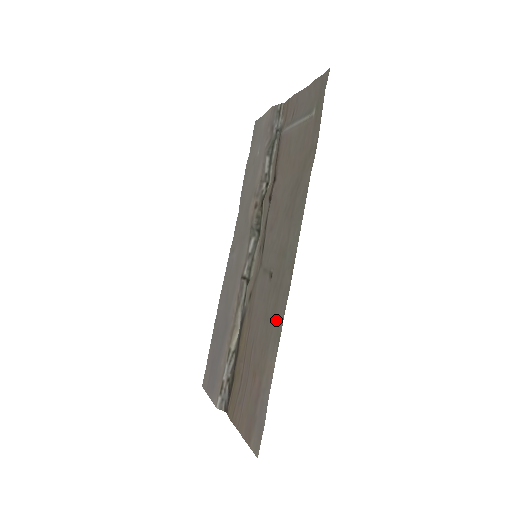
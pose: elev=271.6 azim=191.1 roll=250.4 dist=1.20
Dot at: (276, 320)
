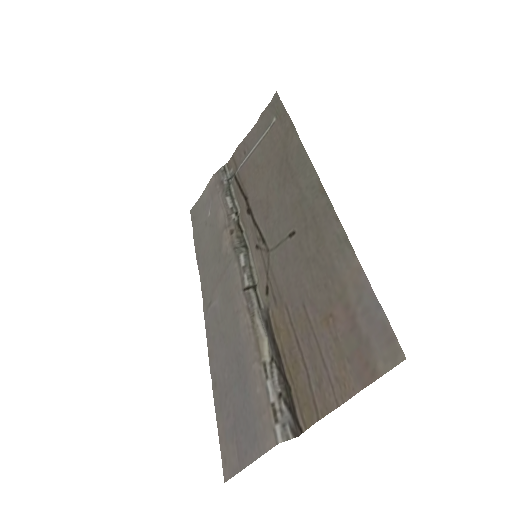
Dot at: (329, 239)
